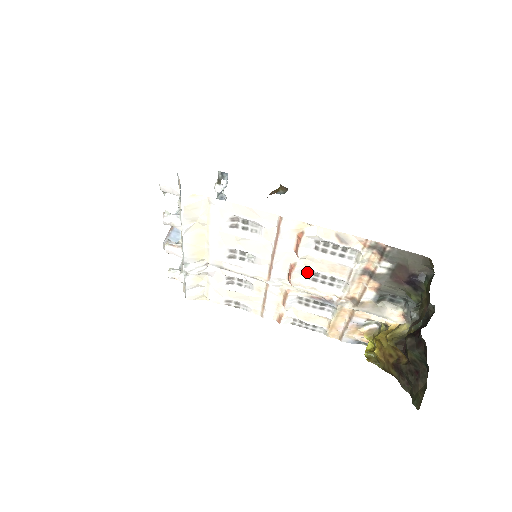
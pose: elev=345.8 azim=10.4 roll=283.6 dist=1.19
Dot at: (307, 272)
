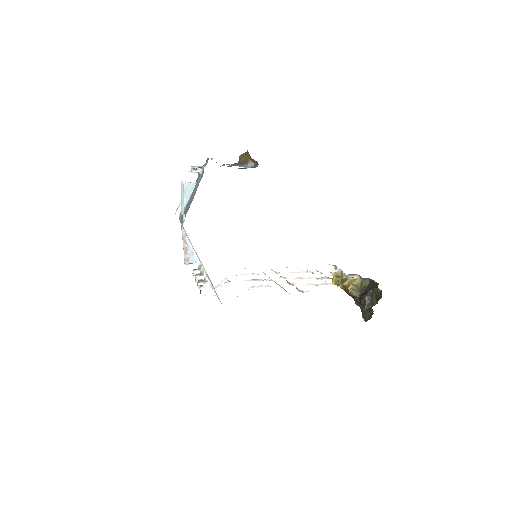
Dot at: occluded
